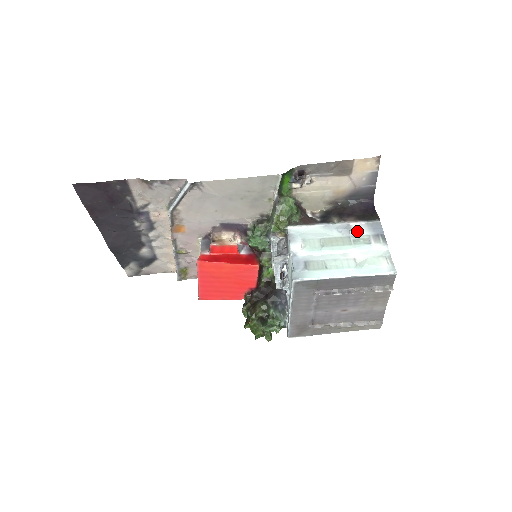
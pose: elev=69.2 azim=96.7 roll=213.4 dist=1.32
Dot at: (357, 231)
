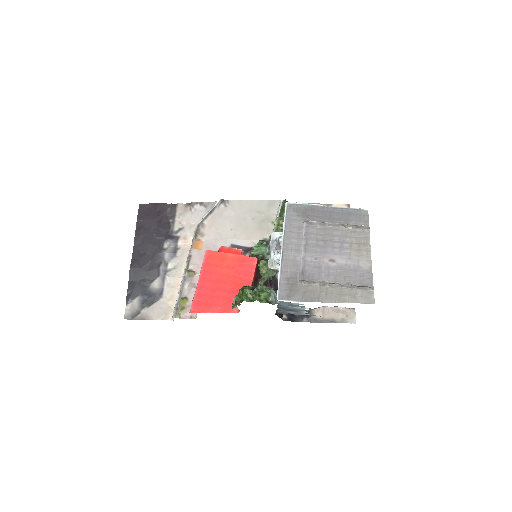
Dot at: occluded
